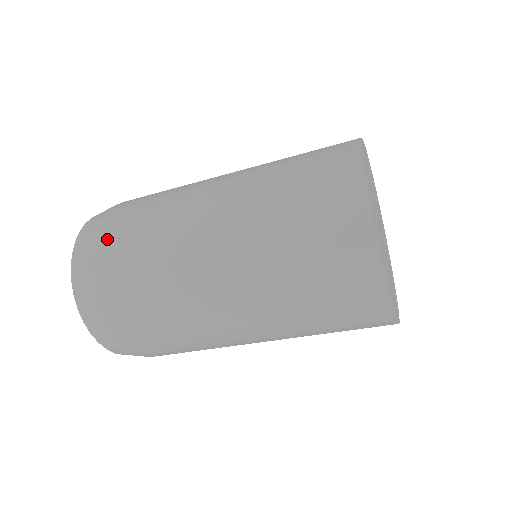
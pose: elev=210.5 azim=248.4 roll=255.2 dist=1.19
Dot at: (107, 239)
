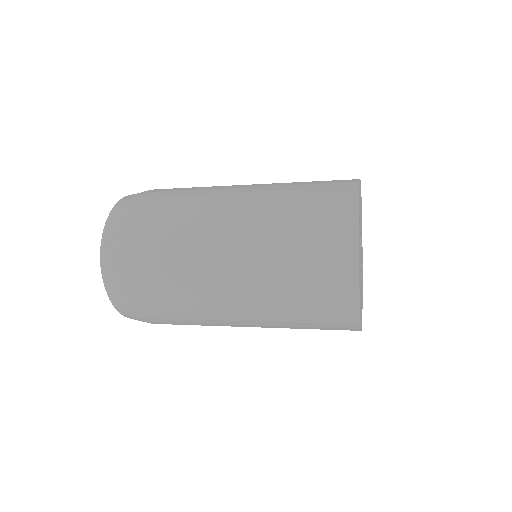
Dot at: (144, 204)
